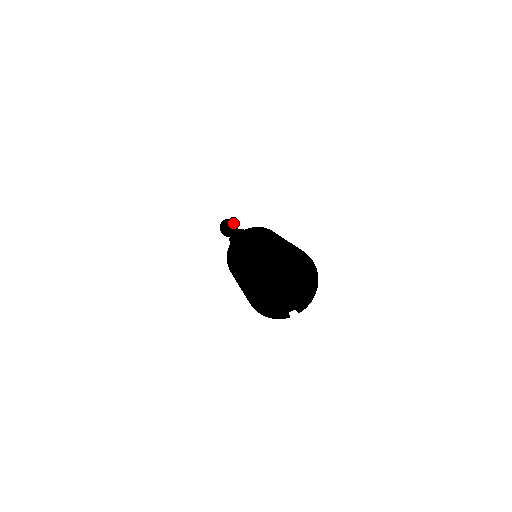
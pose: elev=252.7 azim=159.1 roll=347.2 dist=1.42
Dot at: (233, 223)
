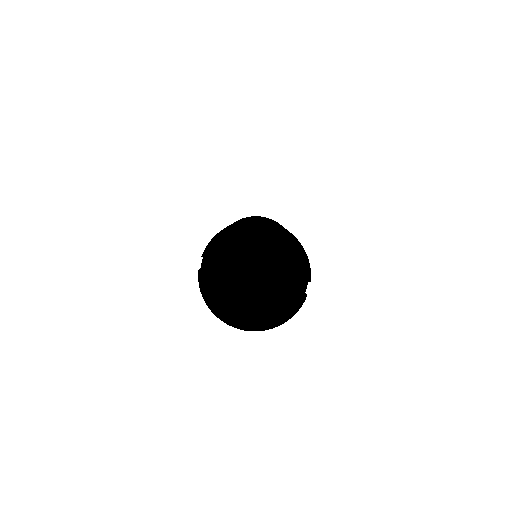
Dot at: occluded
